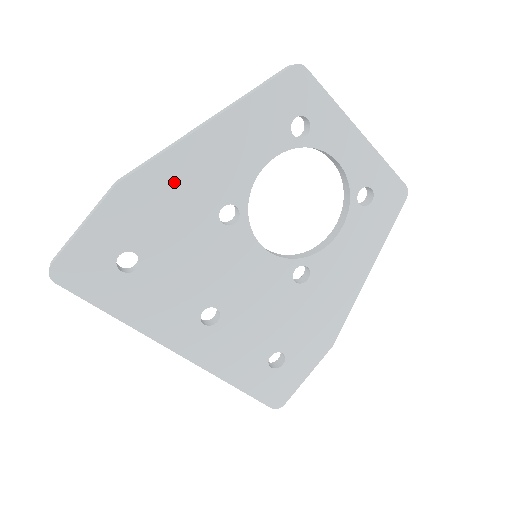
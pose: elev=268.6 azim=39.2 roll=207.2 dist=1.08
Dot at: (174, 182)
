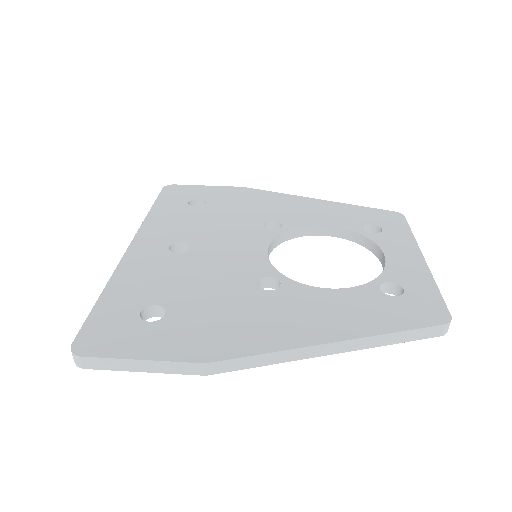
Dot at: (267, 201)
